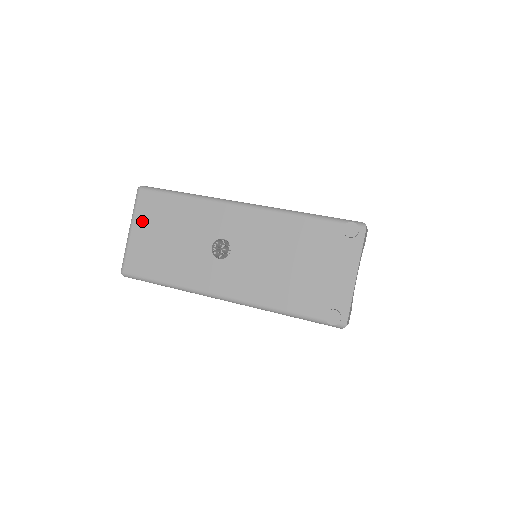
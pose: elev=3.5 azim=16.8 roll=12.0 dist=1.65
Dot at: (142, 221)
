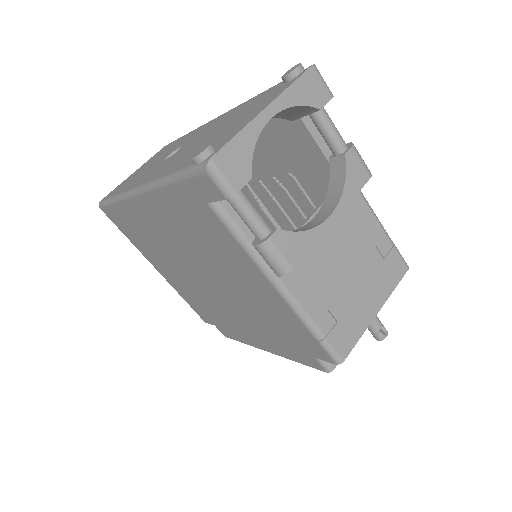
Dot at: (146, 163)
